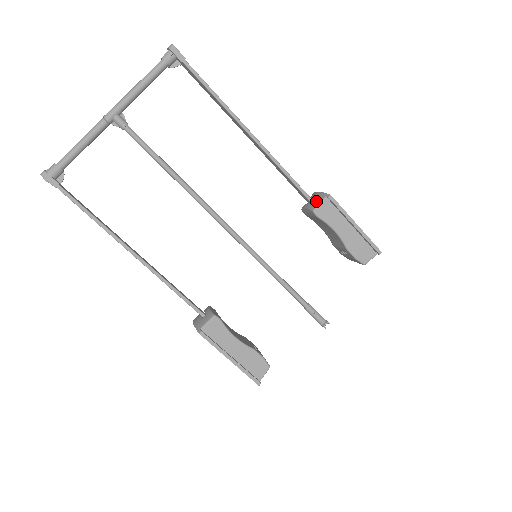
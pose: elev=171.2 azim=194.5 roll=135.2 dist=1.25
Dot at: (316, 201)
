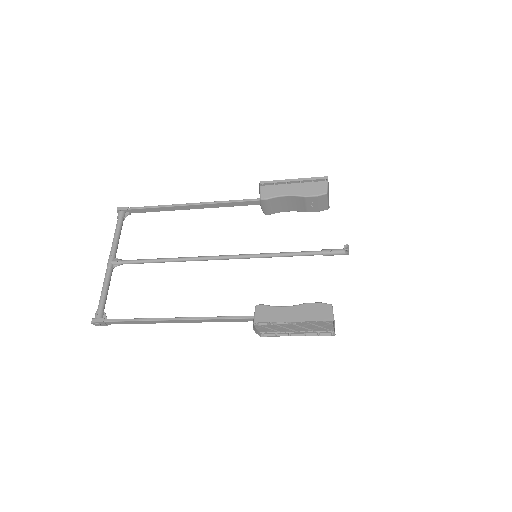
Dot at: occluded
